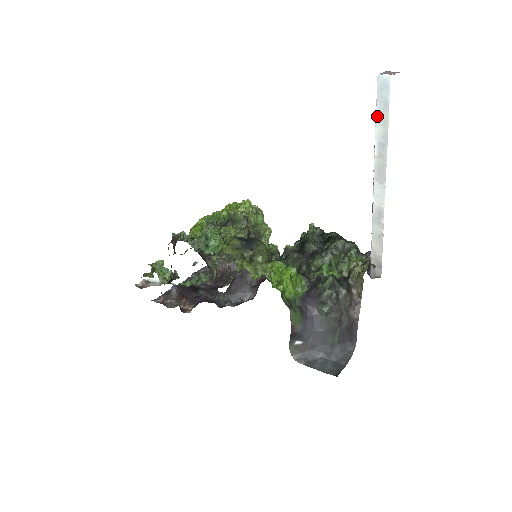
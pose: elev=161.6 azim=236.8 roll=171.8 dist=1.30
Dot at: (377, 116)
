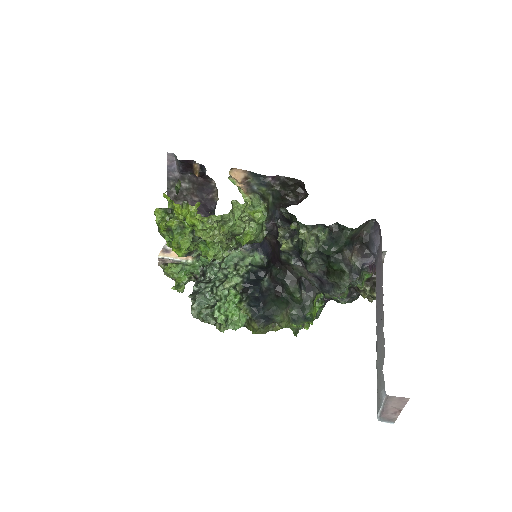
Dot at: occluded
